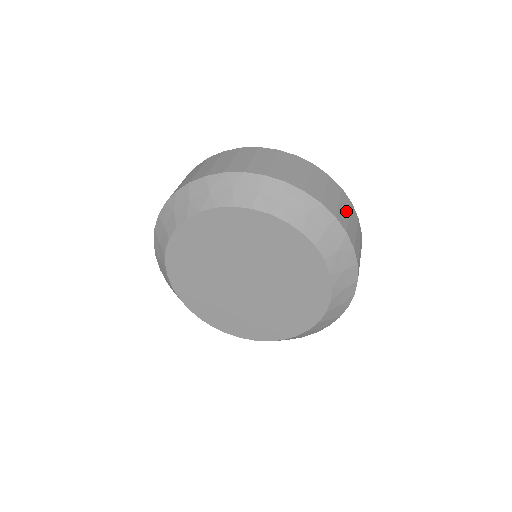
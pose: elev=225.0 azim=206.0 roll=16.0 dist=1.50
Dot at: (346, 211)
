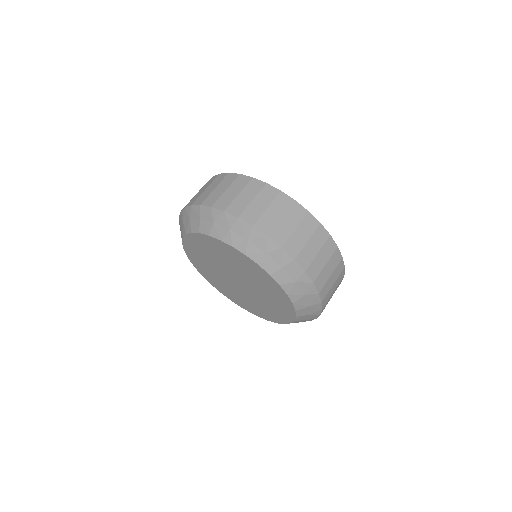
Dot at: (334, 288)
